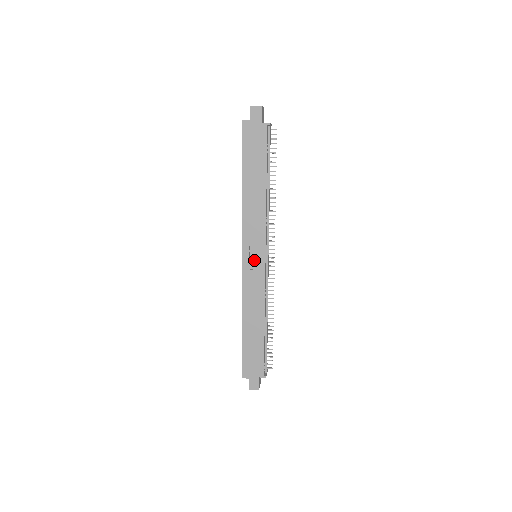
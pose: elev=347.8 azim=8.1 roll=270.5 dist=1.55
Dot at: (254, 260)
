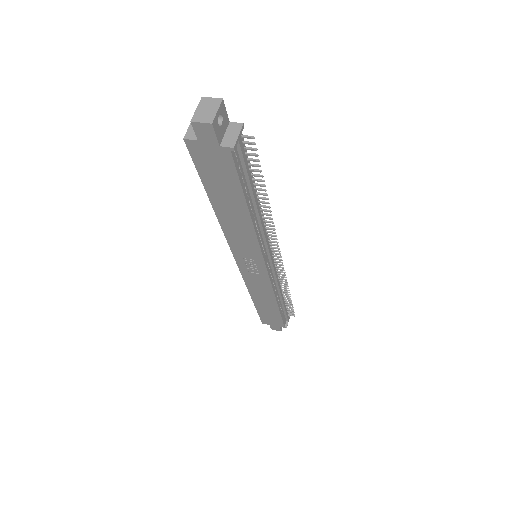
Dot at: (252, 267)
